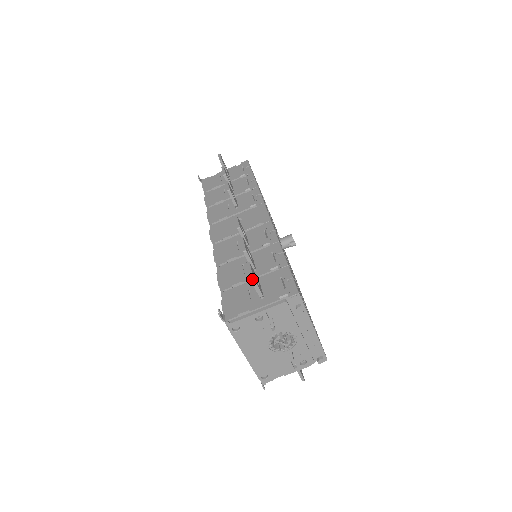
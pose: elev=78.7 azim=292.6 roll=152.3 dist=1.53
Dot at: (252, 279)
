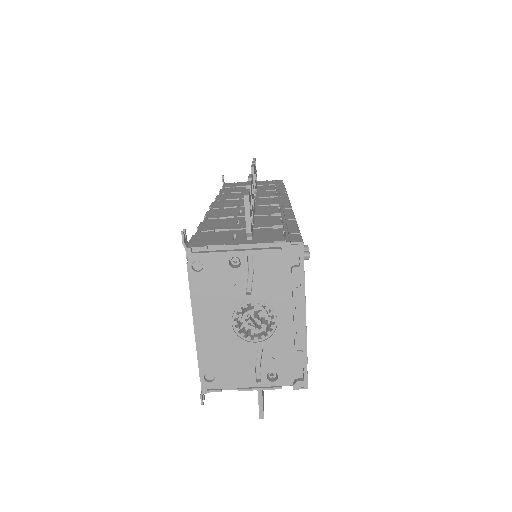
Dot at: (246, 196)
